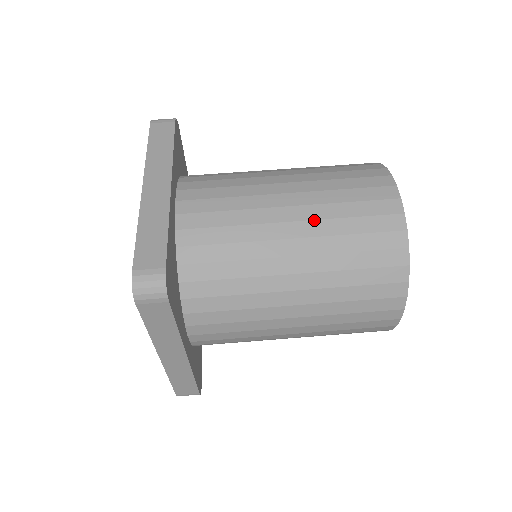
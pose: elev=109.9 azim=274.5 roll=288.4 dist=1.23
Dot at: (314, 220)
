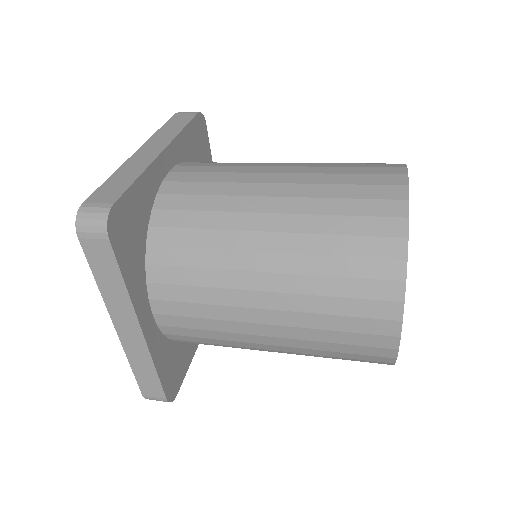
Dot at: (300, 197)
